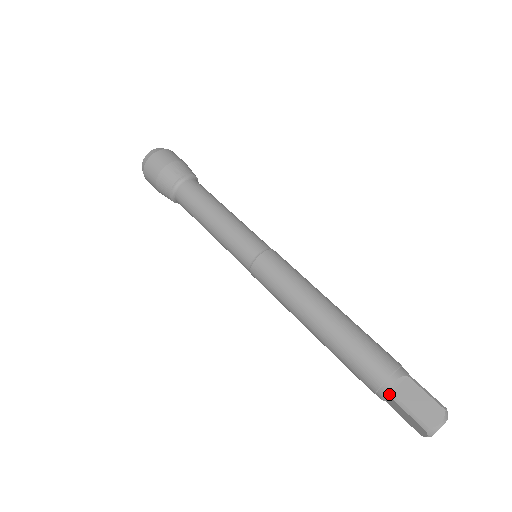
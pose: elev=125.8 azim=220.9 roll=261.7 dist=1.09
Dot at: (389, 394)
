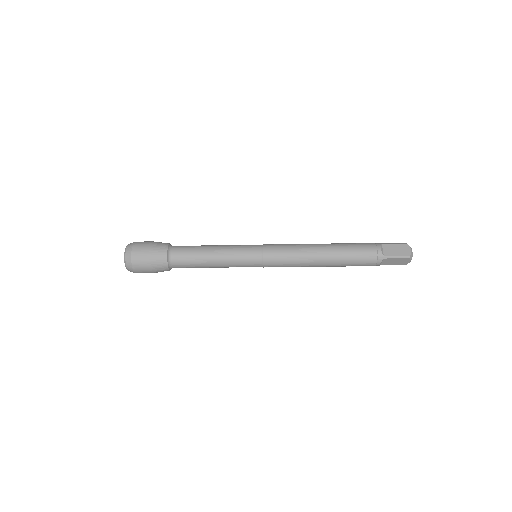
Dot at: occluded
